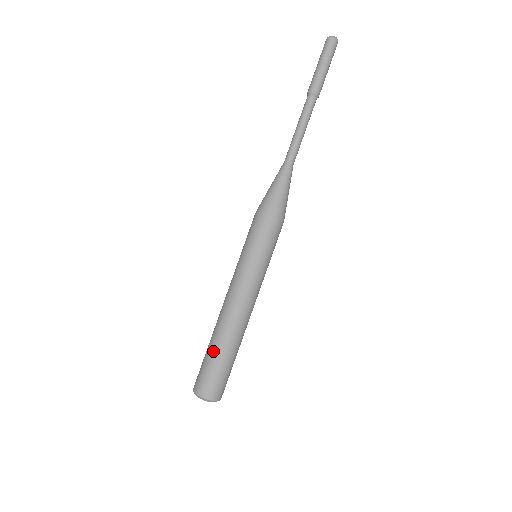
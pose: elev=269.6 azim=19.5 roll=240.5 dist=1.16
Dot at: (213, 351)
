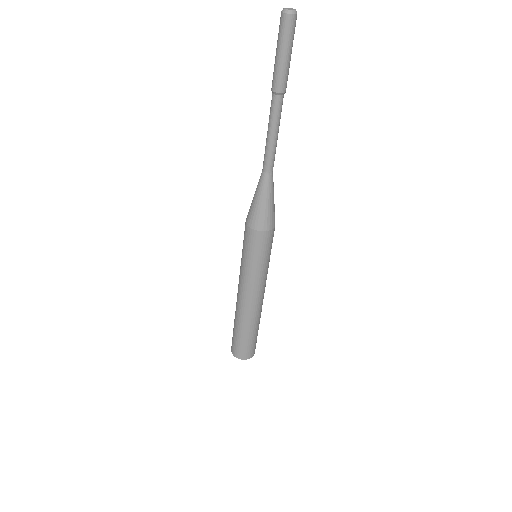
Dot at: (248, 334)
